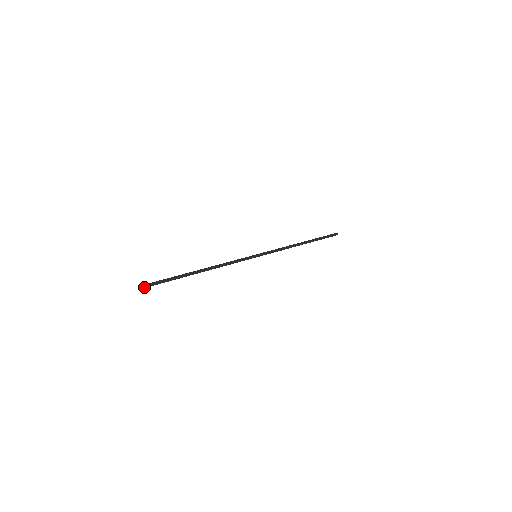
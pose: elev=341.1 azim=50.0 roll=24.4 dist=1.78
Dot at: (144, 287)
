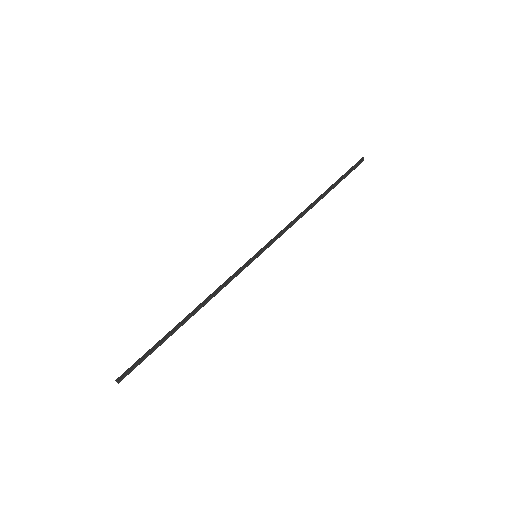
Dot at: (121, 380)
